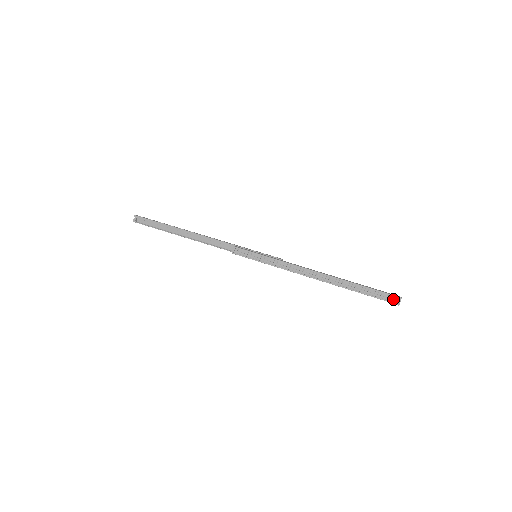
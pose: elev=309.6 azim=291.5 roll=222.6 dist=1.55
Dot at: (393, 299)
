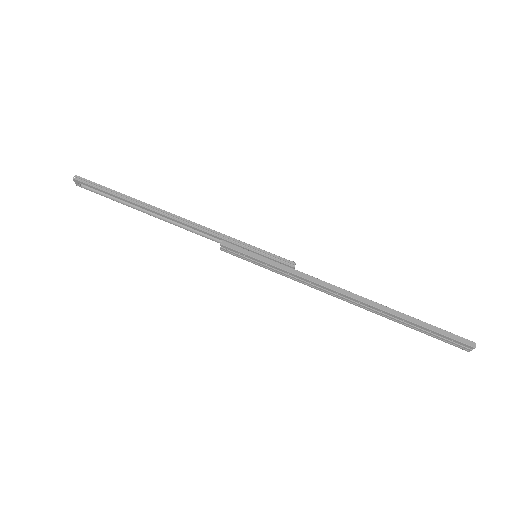
Dot at: (461, 345)
